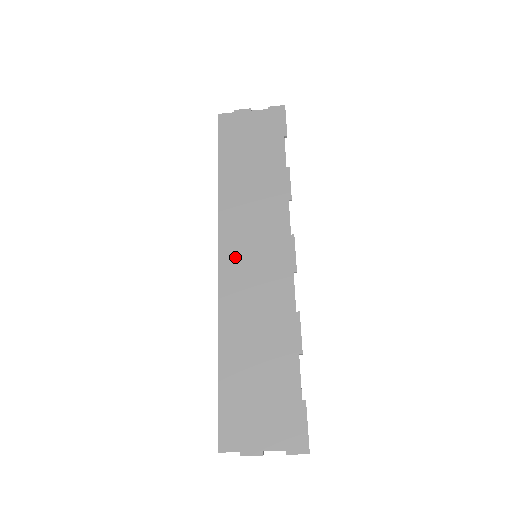
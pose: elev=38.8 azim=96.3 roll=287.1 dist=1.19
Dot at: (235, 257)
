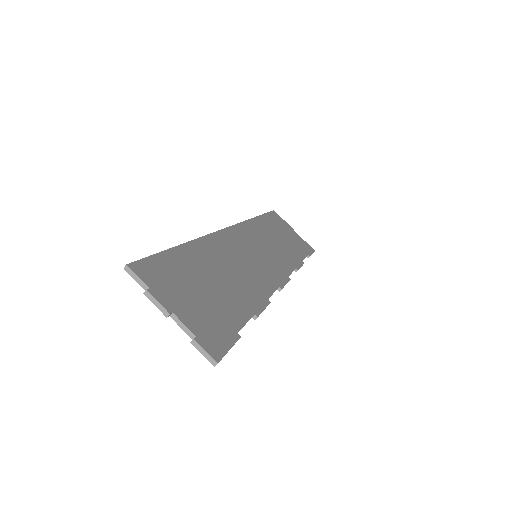
Dot at: (242, 239)
